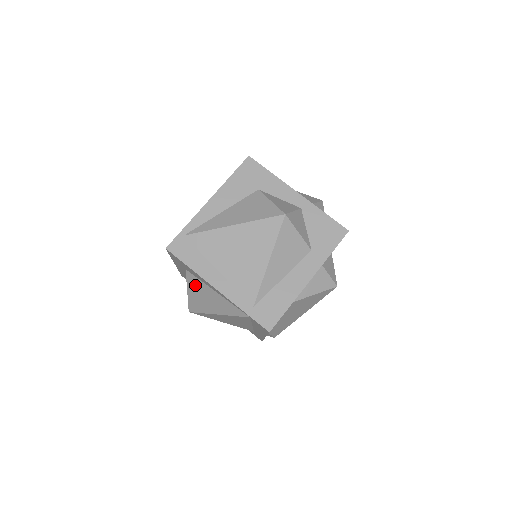
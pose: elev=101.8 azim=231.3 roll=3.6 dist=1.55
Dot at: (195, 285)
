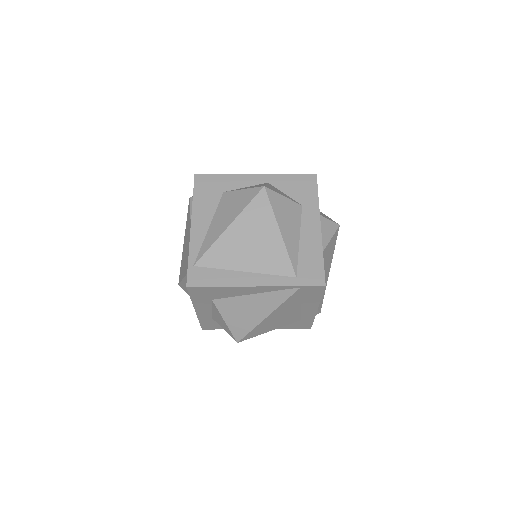
Dot at: (230, 307)
